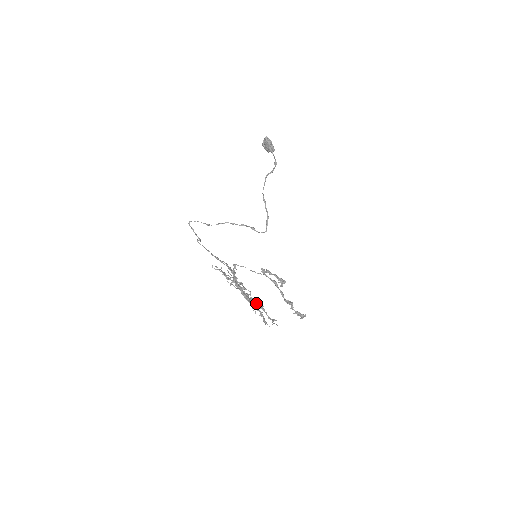
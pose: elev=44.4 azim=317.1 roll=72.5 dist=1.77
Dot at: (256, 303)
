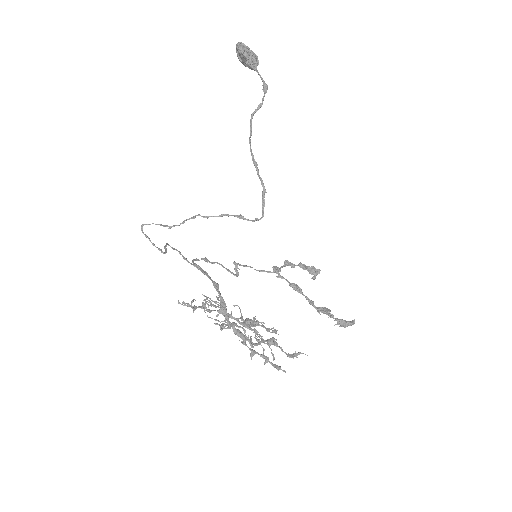
Dot at: (261, 338)
